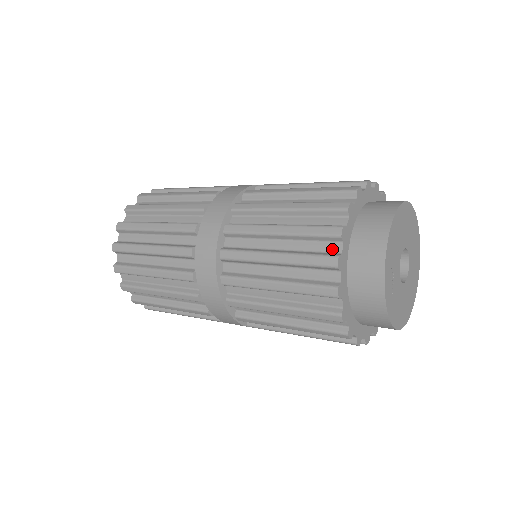
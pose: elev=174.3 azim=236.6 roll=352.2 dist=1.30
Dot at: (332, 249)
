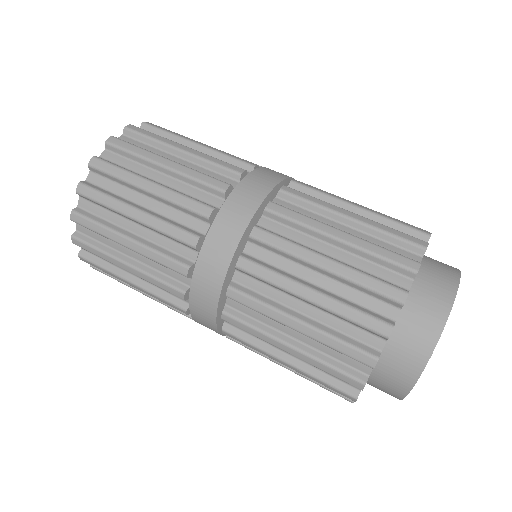
Dot at: occluded
